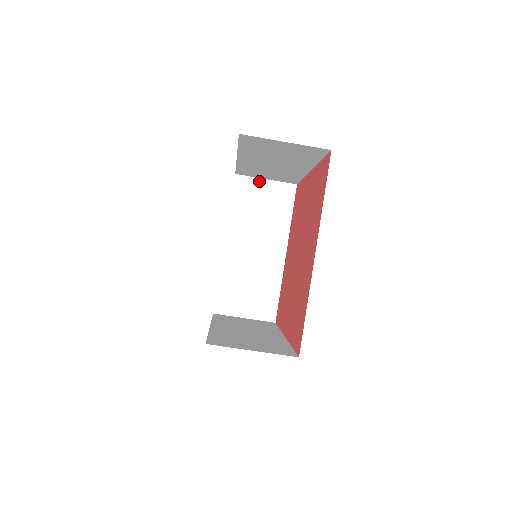
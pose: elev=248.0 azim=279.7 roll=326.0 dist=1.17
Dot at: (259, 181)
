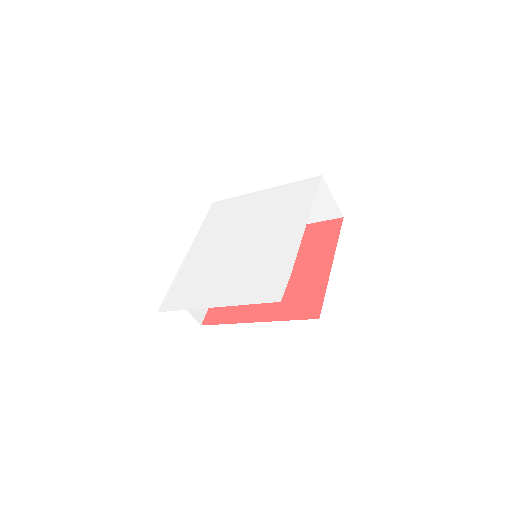
Dot at: occluded
